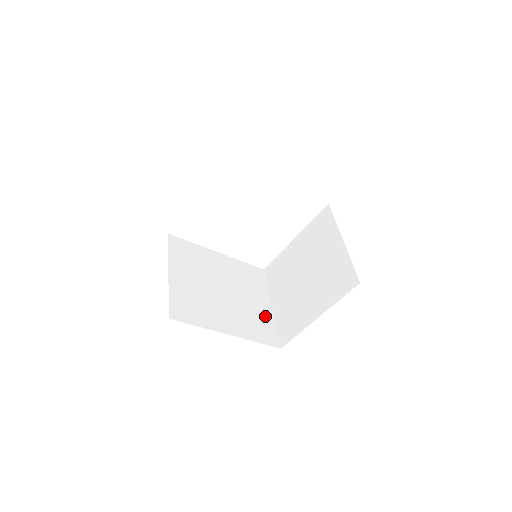
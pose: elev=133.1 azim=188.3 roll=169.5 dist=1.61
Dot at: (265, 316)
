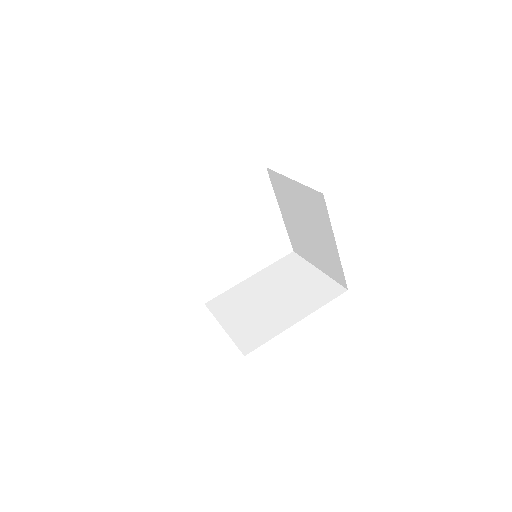
Dot at: (318, 281)
